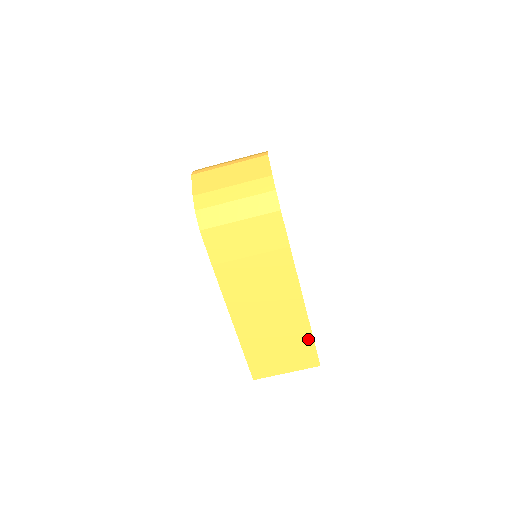
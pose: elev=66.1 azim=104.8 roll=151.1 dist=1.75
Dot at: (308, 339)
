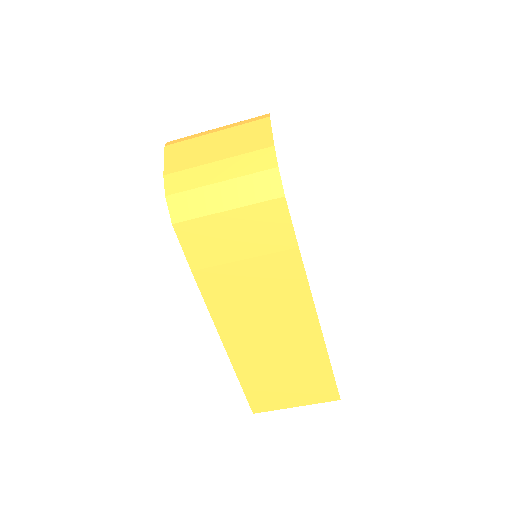
Dot at: (324, 367)
